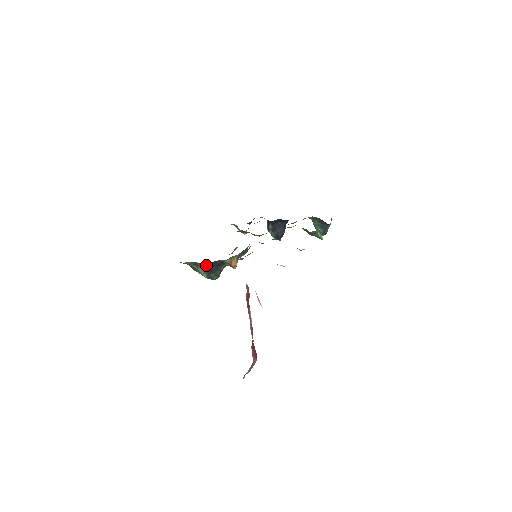
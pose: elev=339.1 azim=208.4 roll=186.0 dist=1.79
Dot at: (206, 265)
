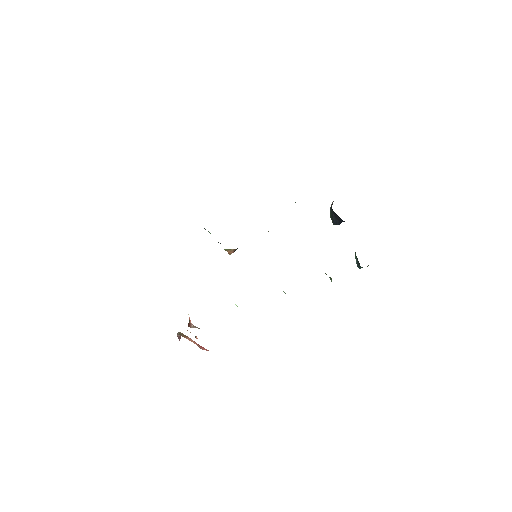
Dot at: occluded
